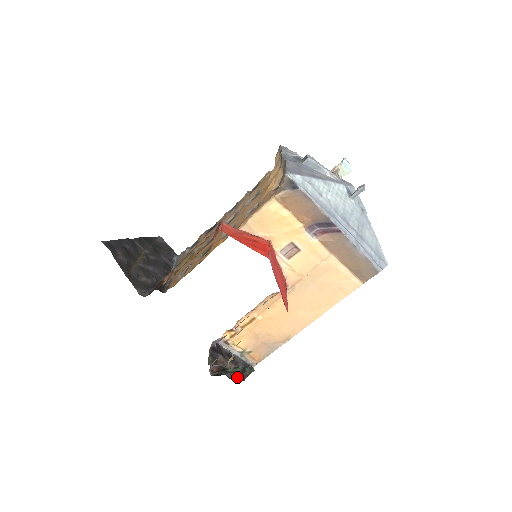
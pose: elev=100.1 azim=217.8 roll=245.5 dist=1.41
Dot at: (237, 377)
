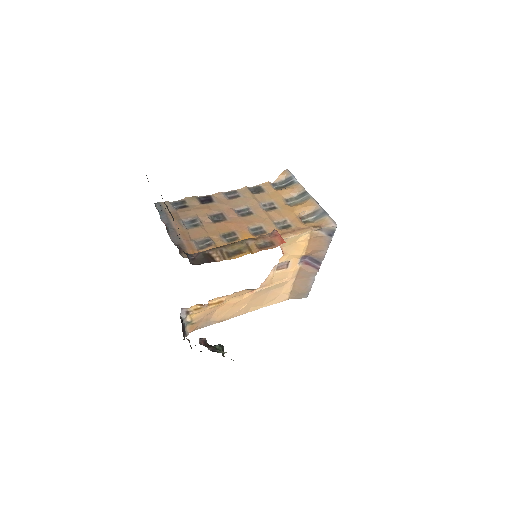
Dot at: occluded
